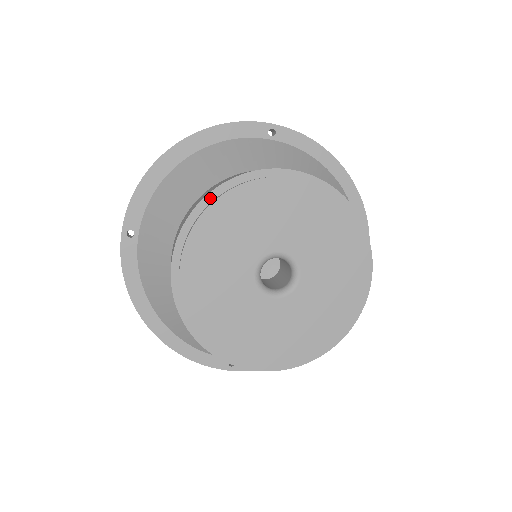
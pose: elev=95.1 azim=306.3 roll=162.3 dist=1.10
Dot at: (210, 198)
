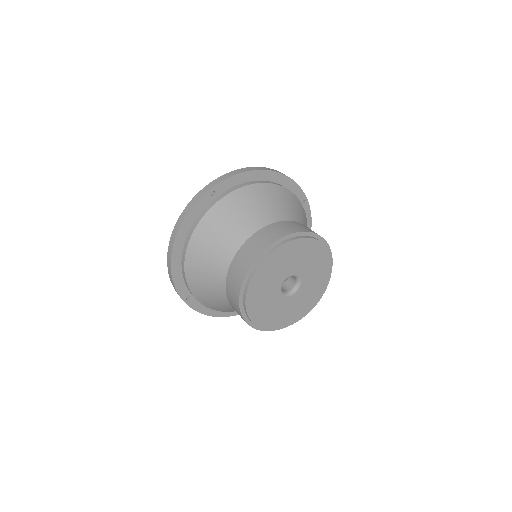
Dot at: (242, 291)
